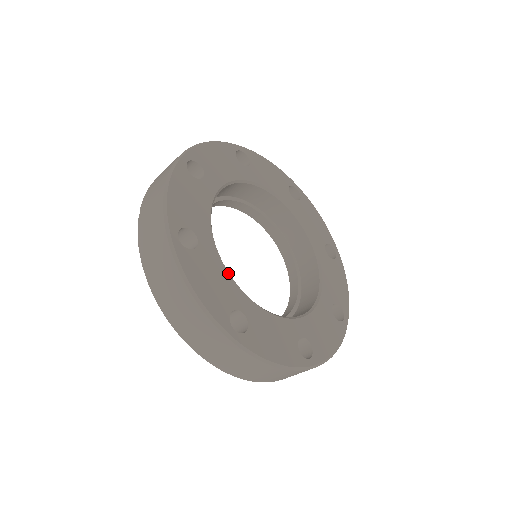
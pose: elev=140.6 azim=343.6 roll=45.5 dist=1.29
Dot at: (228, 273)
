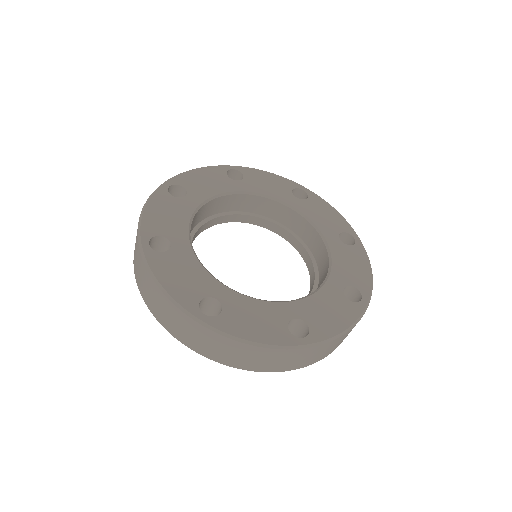
Dot at: (203, 267)
